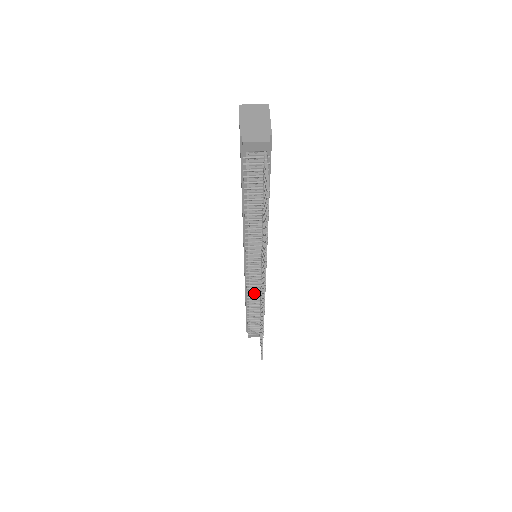
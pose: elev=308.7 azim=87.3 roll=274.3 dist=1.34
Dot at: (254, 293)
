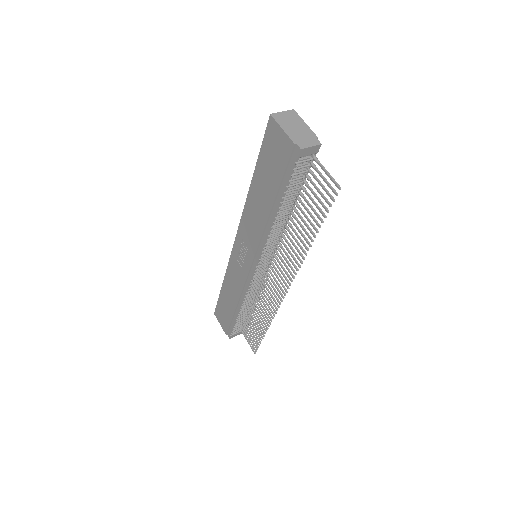
Dot at: (251, 292)
